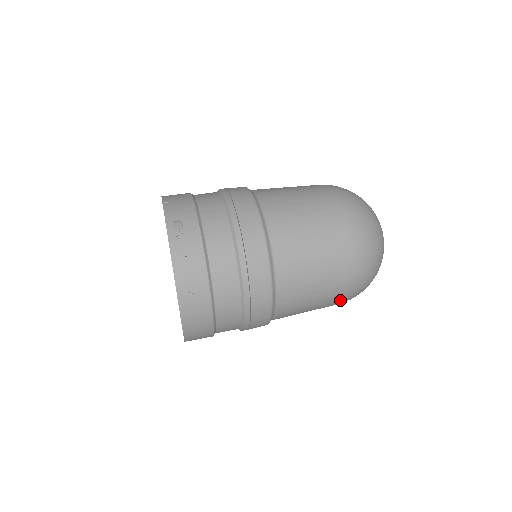
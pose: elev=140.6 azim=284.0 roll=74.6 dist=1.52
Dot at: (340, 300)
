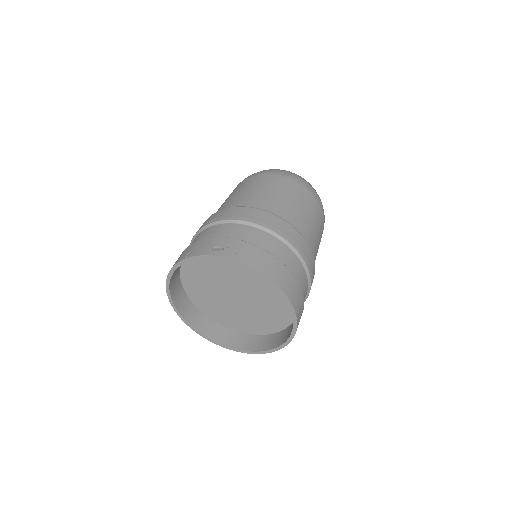
Dot at: (323, 225)
